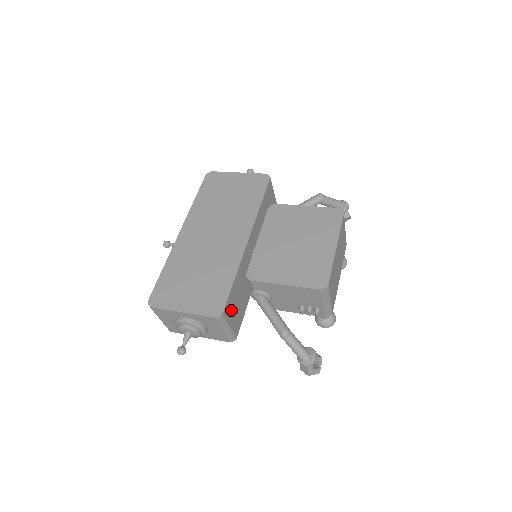
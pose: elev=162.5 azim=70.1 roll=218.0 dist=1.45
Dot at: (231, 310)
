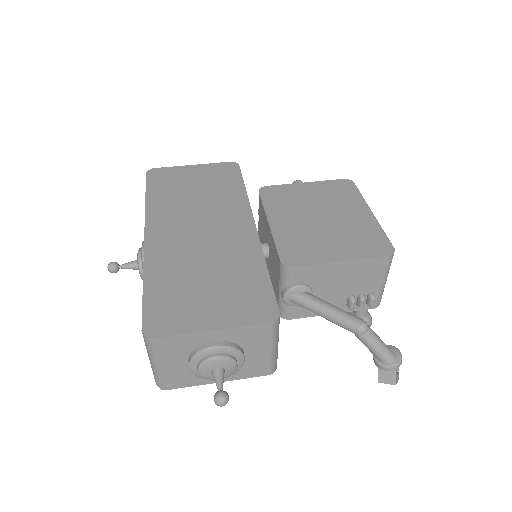
Dot at: occluded
